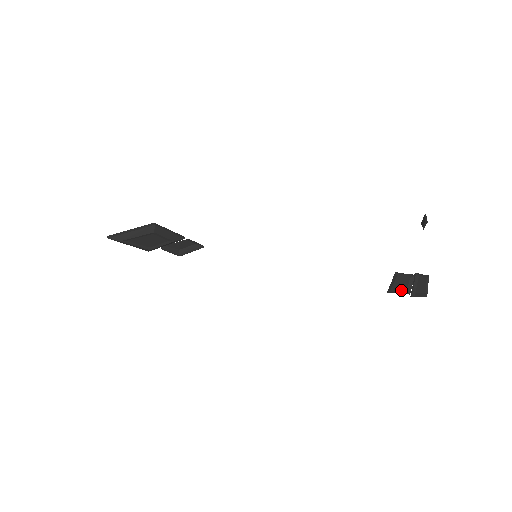
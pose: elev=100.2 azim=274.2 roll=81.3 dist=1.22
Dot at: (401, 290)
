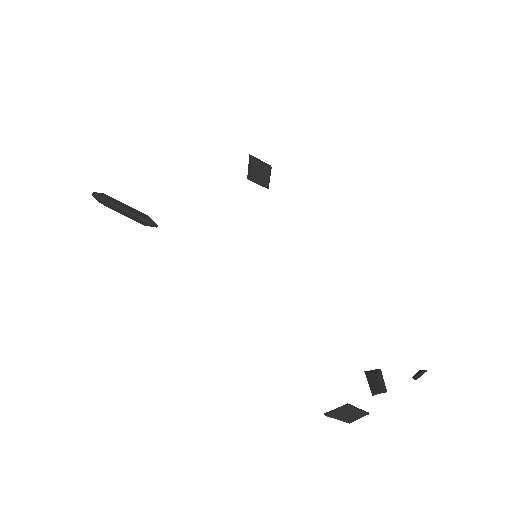
Dot at: (370, 385)
